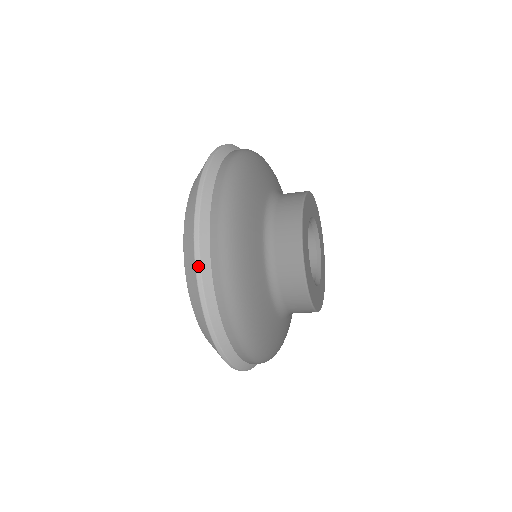
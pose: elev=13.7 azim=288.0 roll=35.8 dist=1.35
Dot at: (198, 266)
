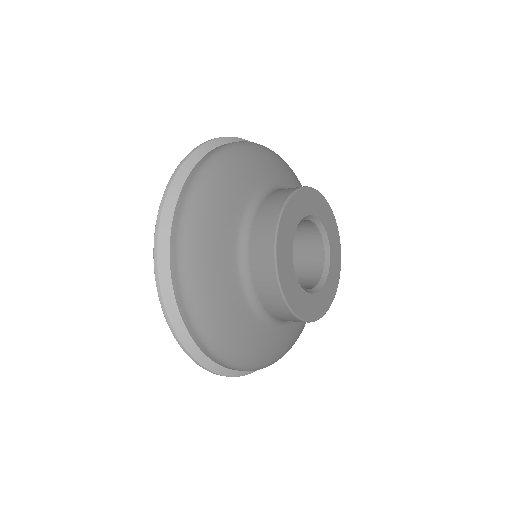
Dot at: (204, 368)
